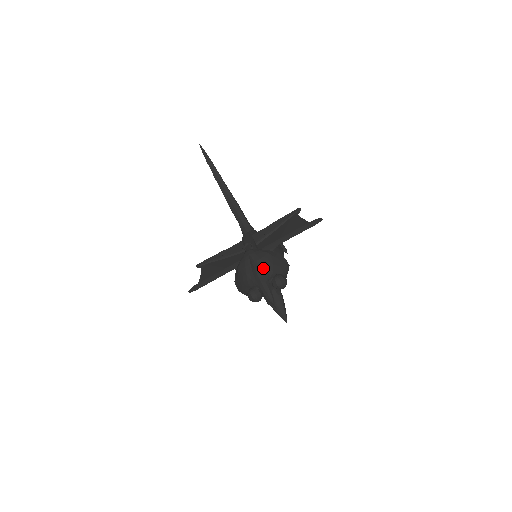
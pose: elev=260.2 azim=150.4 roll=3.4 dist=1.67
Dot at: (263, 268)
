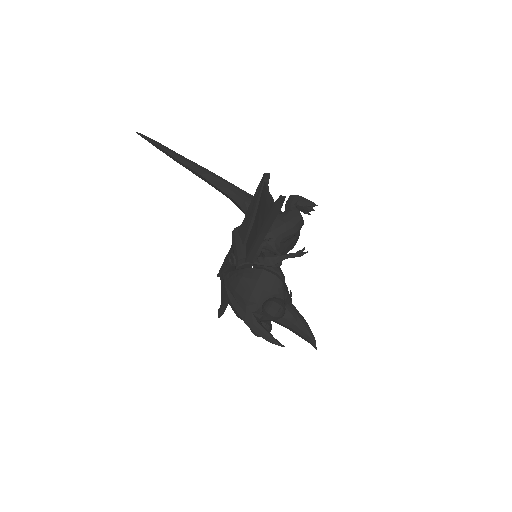
Dot at: (242, 303)
